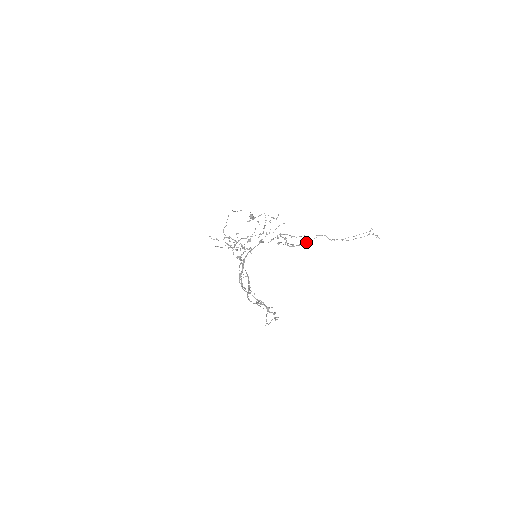
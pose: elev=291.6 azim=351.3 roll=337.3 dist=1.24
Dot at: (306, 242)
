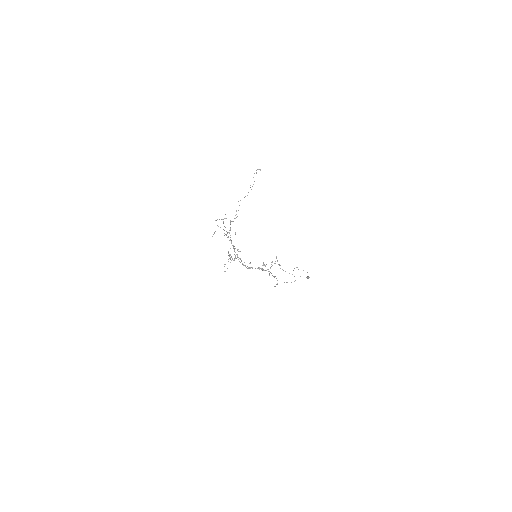
Dot at: (236, 210)
